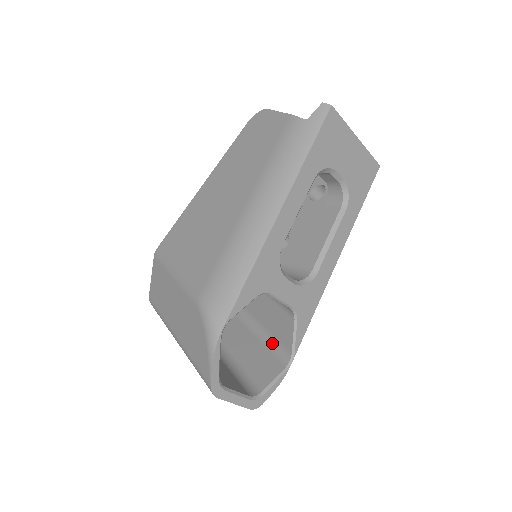
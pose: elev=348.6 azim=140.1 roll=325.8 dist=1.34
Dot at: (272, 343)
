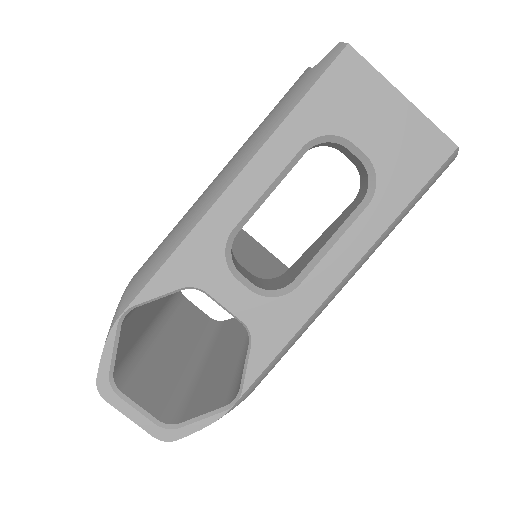
Dot at: (241, 373)
